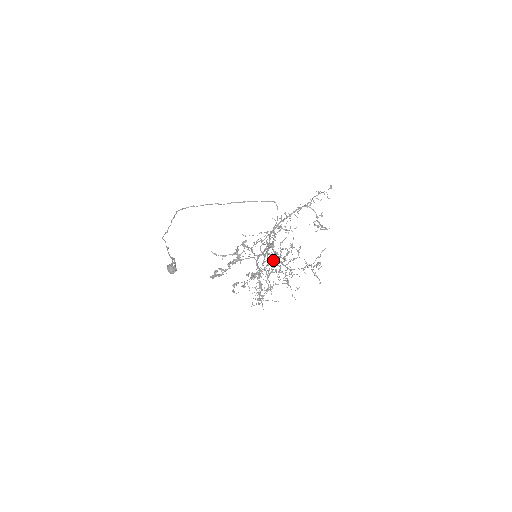
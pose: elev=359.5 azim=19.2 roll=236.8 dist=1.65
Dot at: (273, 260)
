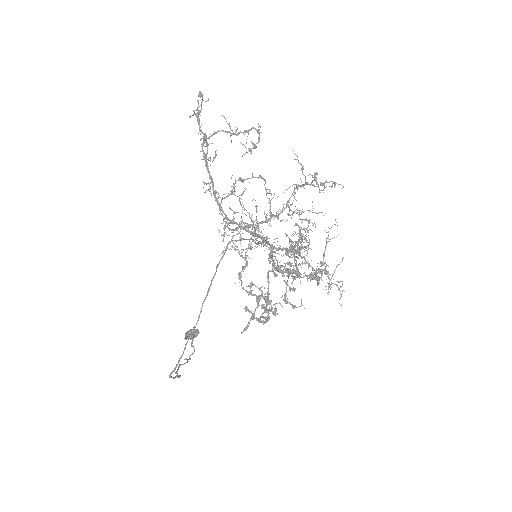
Dot at: occluded
